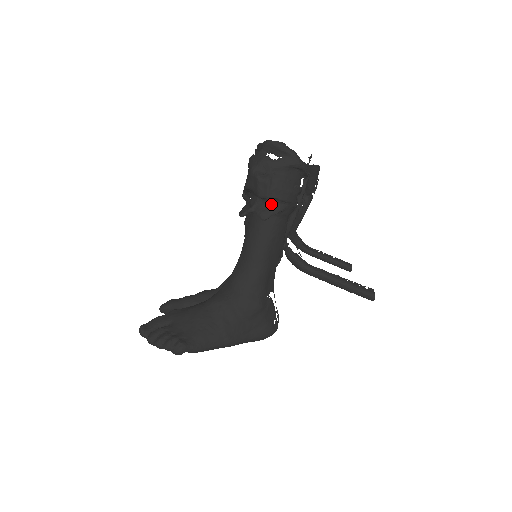
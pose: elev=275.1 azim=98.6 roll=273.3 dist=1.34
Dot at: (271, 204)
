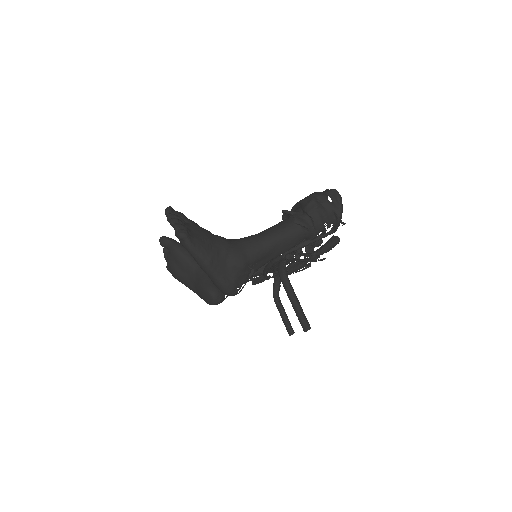
Dot at: (306, 219)
